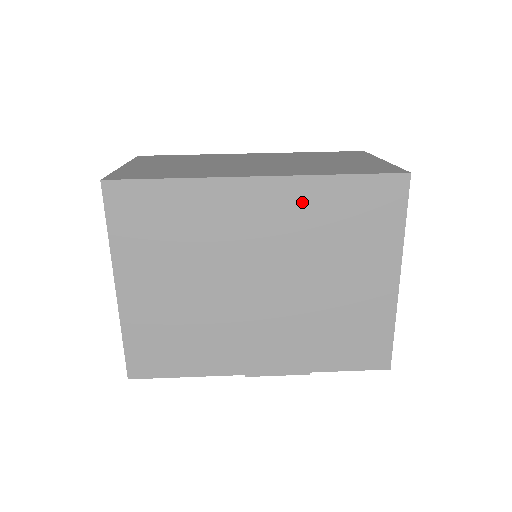
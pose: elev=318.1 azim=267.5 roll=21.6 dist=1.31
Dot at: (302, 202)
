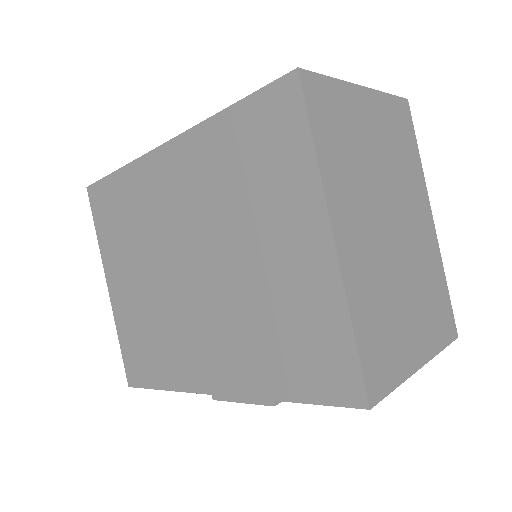
Dot at: (202, 157)
